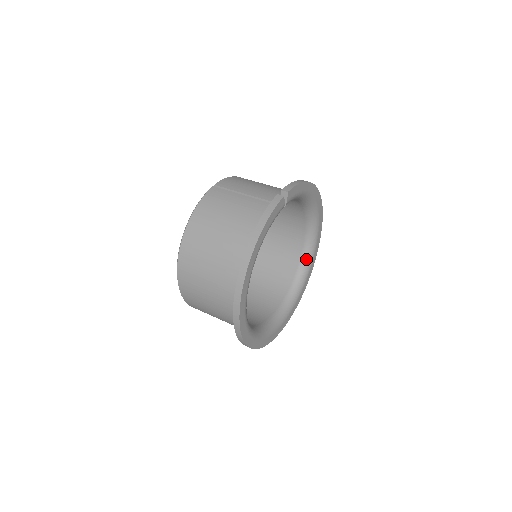
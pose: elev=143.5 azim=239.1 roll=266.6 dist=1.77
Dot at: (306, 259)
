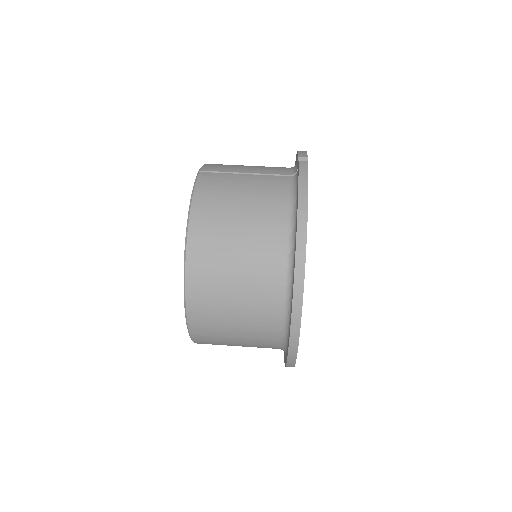
Dot at: occluded
